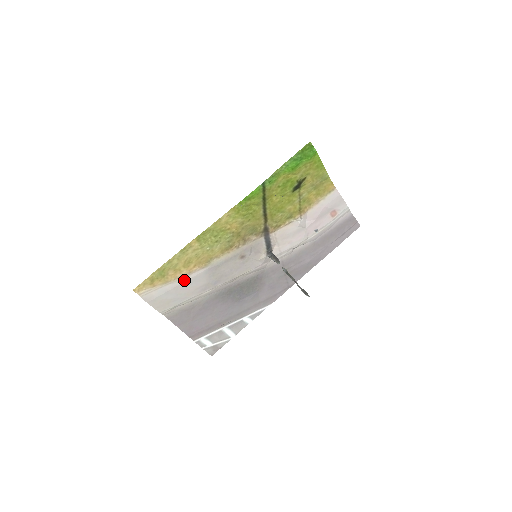
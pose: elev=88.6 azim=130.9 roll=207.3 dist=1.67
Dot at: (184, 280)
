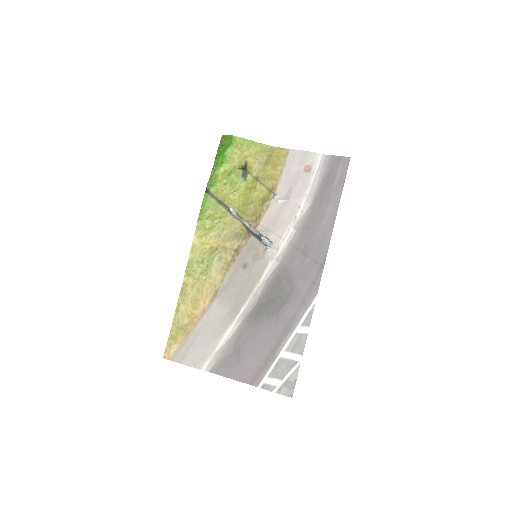
Dot at: (203, 322)
